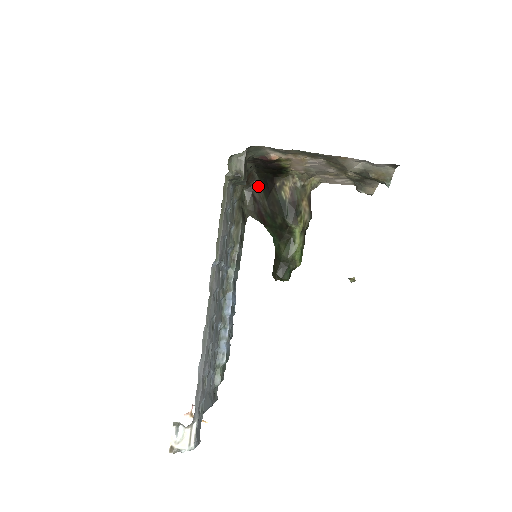
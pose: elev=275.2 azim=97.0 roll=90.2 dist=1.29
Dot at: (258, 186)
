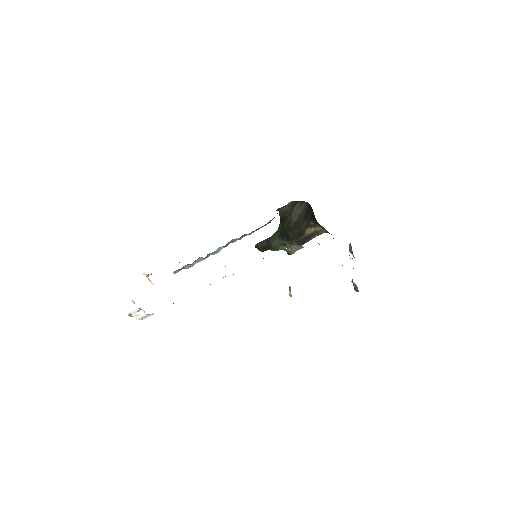
Dot at: (302, 206)
